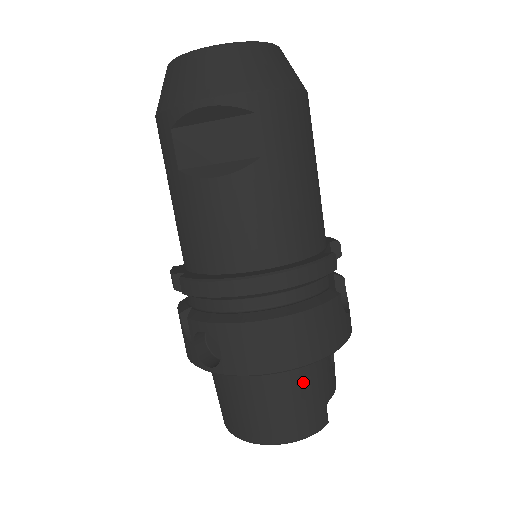
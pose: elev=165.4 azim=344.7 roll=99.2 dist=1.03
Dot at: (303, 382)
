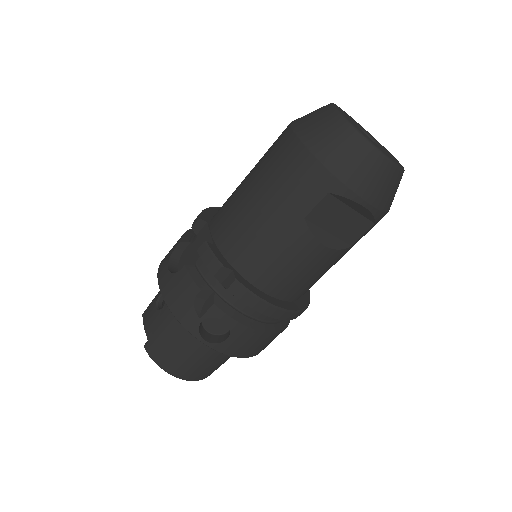
Dot at: occluded
